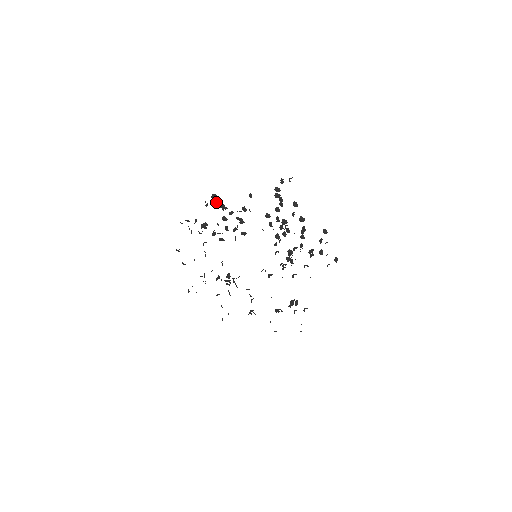
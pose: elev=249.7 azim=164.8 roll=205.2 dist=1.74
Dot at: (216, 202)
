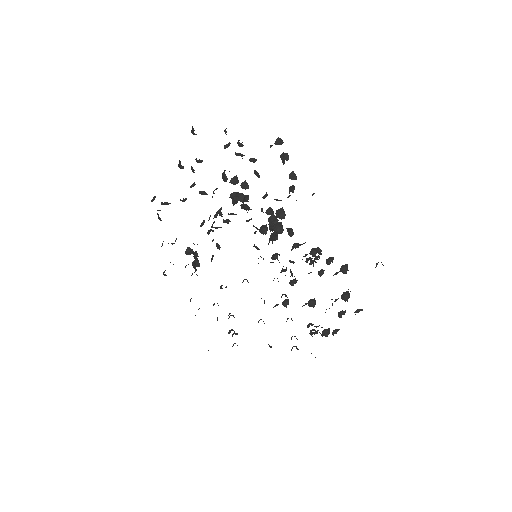
Dot at: (274, 222)
